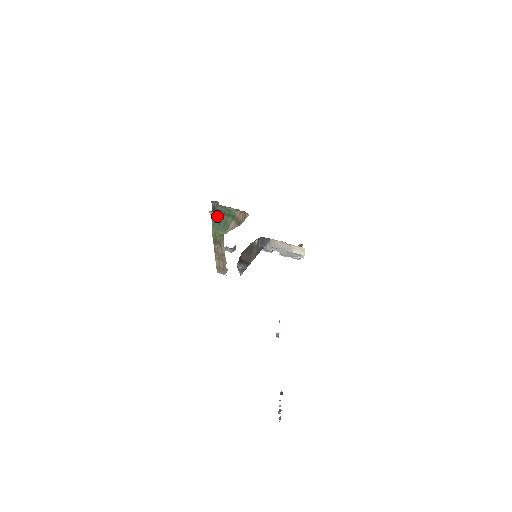
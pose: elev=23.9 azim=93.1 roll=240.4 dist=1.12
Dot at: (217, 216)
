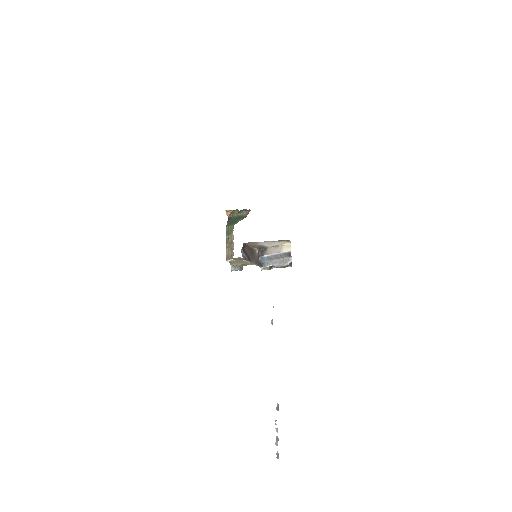
Dot at: (231, 221)
